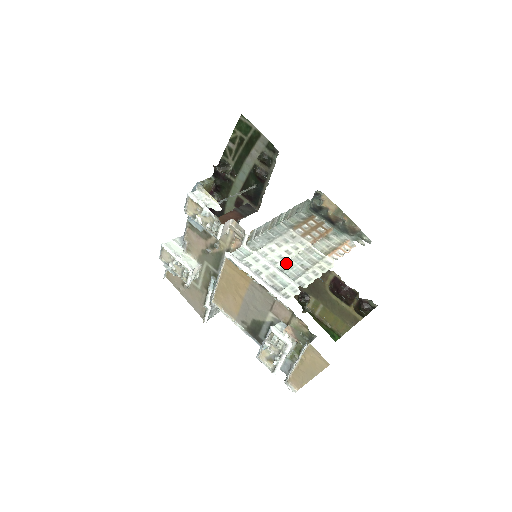
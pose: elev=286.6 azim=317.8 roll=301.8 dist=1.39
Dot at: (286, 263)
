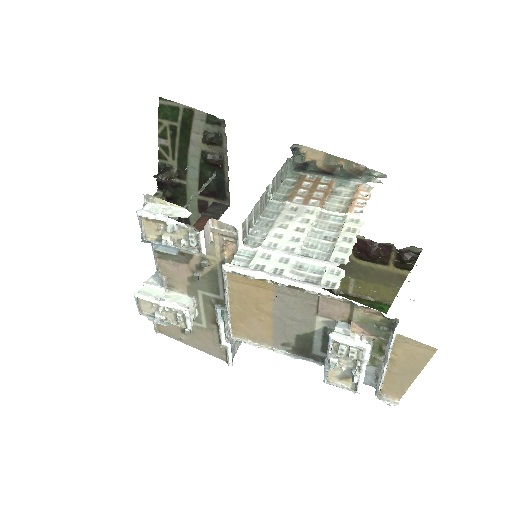
Dot at: (305, 244)
